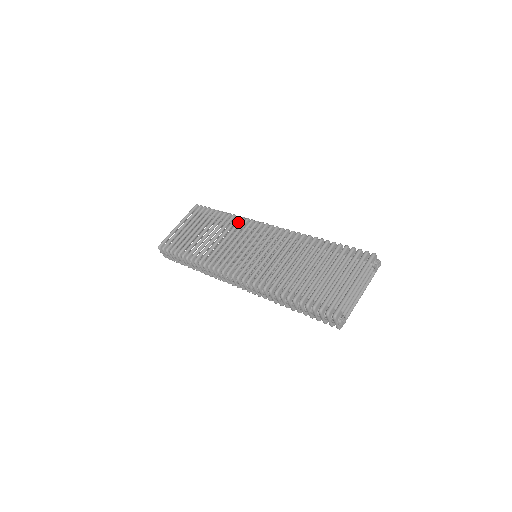
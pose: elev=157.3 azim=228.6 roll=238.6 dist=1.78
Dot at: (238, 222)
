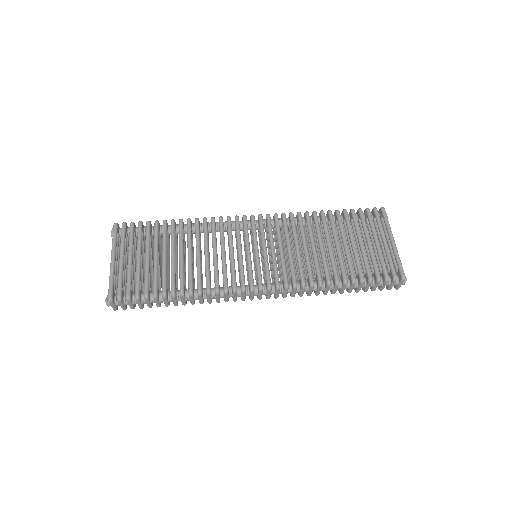
Dot at: (206, 225)
